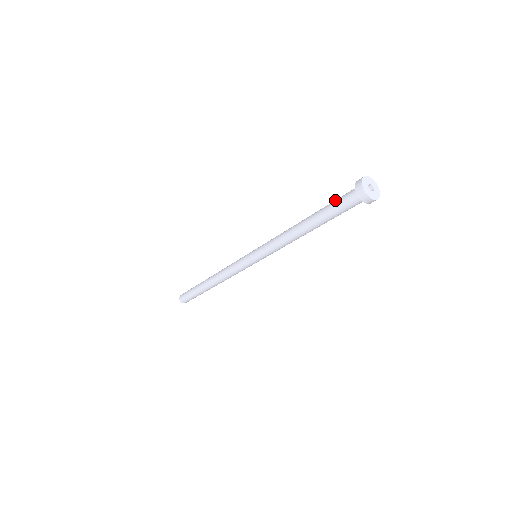
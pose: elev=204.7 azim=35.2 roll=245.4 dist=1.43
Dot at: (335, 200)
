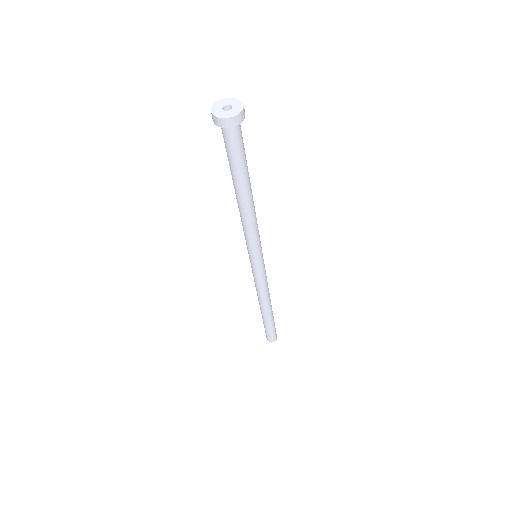
Dot at: occluded
